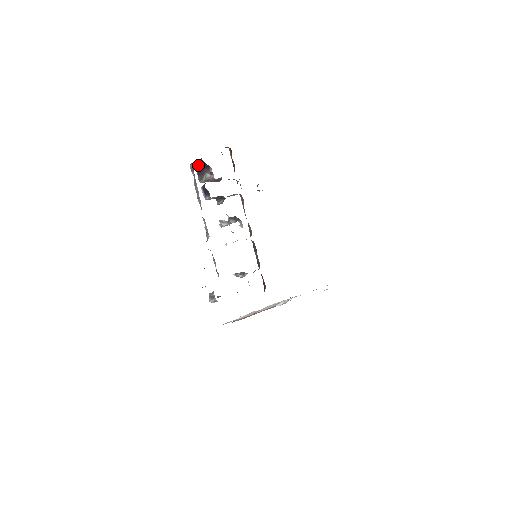
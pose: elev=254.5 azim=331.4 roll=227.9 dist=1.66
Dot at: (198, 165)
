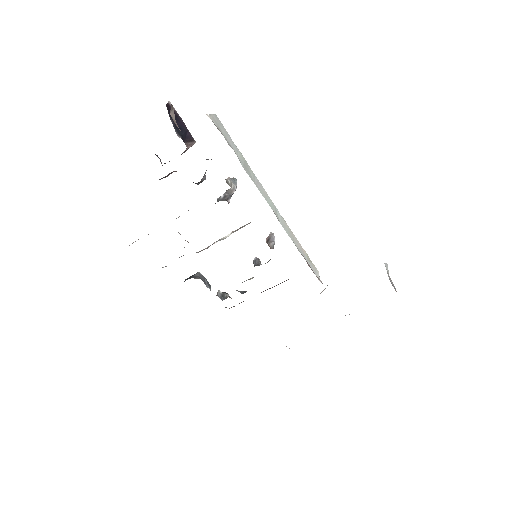
Dot at: occluded
